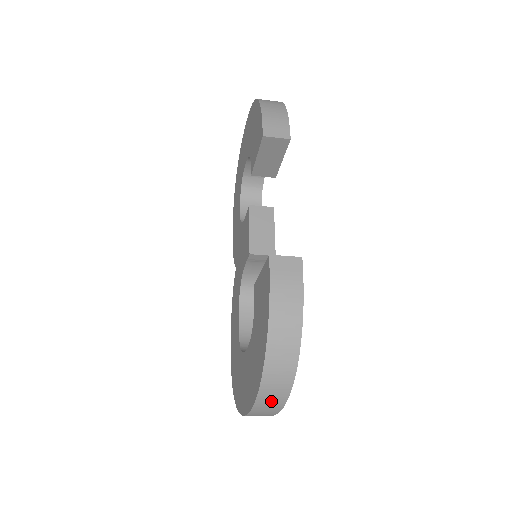
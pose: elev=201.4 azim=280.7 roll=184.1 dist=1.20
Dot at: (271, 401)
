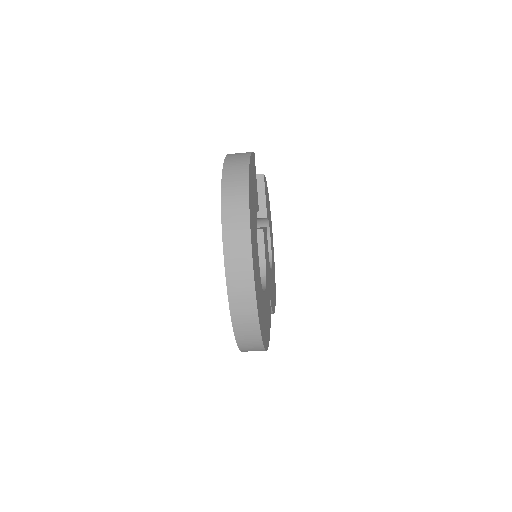
Dot at: (235, 214)
